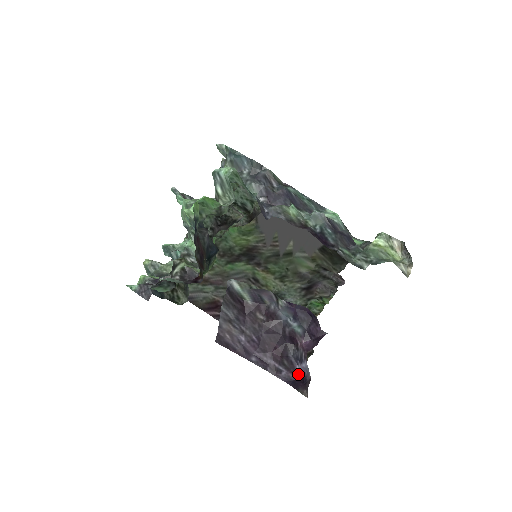
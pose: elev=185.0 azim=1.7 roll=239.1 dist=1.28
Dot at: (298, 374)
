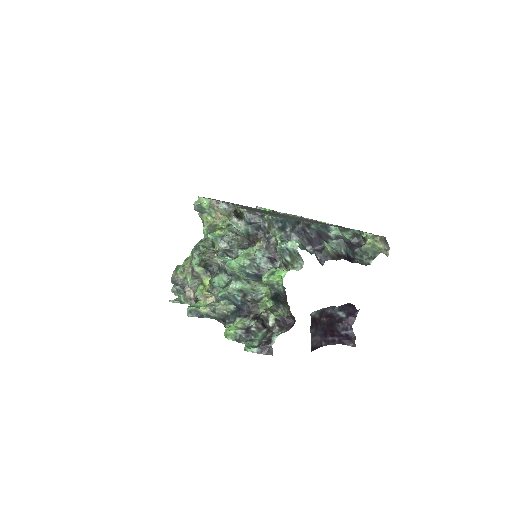
Dot at: (343, 336)
